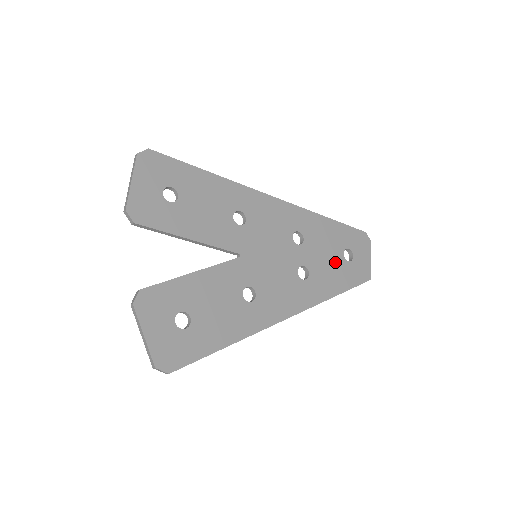
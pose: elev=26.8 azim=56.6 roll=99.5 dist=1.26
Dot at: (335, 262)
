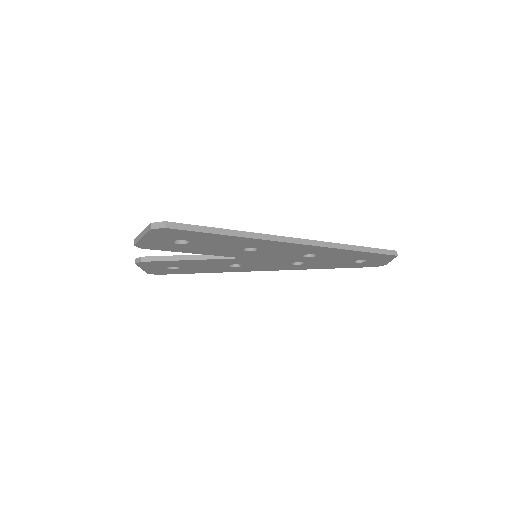
Dot at: occluded
